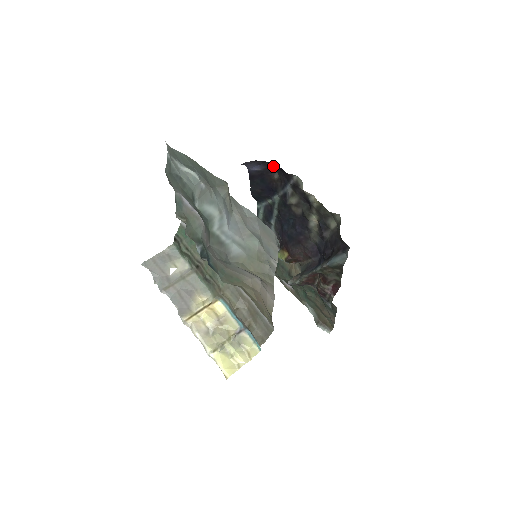
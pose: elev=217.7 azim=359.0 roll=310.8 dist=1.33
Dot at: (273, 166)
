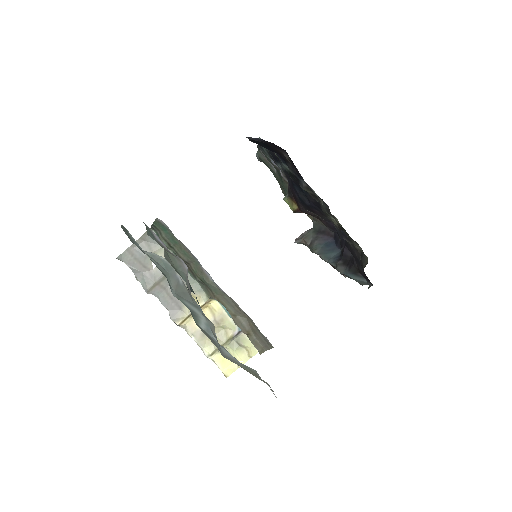
Dot at: occluded
